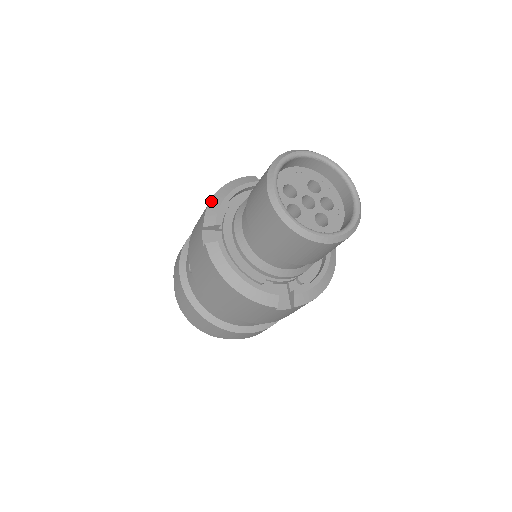
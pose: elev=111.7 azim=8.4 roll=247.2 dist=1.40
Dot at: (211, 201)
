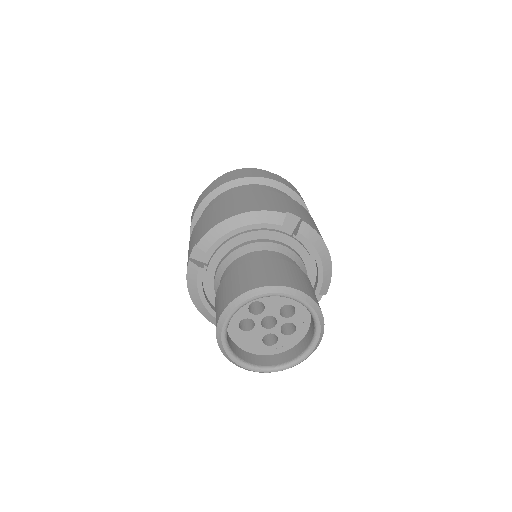
Dot at: (218, 225)
